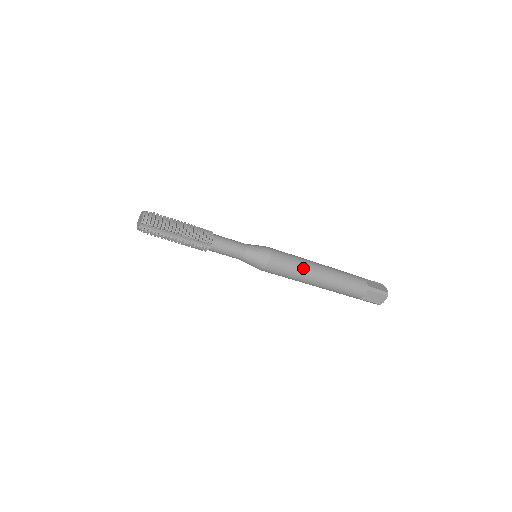
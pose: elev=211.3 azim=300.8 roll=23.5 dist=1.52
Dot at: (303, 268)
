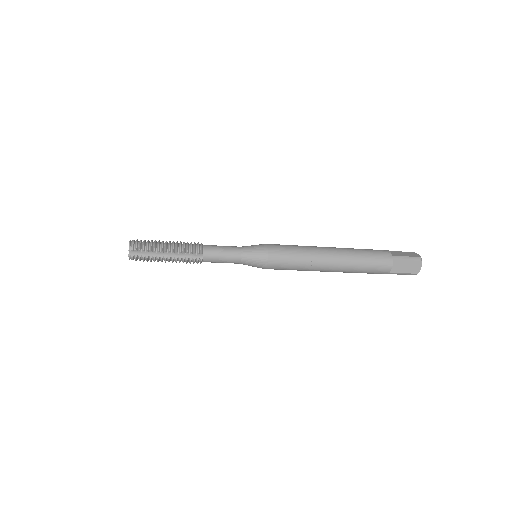
Dot at: (308, 254)
